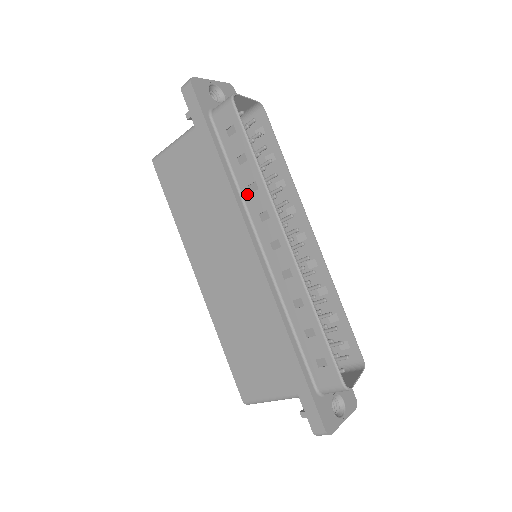
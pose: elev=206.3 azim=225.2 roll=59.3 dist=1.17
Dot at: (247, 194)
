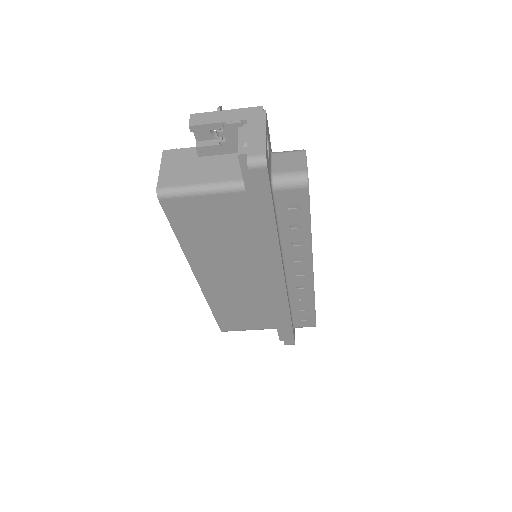
Dot at: (288, 246)
